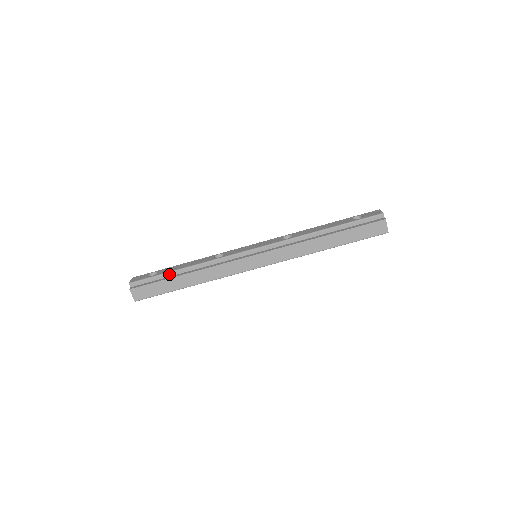
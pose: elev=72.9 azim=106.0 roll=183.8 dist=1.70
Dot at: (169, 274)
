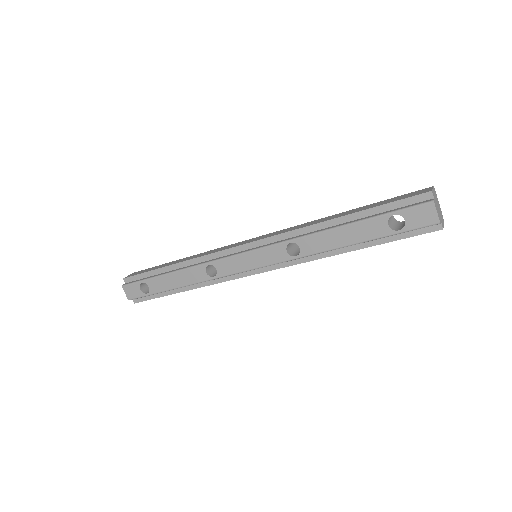
Dot at: (165, 291)
